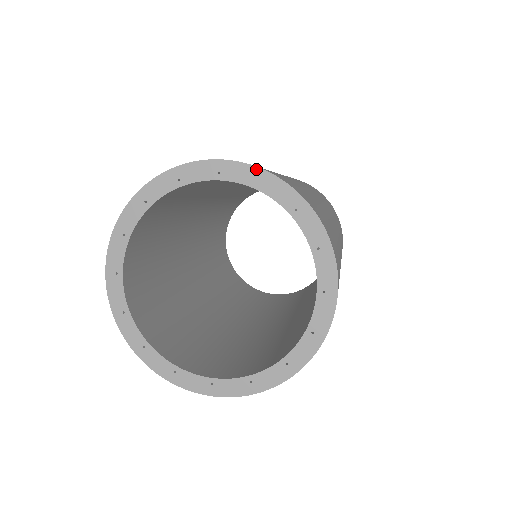
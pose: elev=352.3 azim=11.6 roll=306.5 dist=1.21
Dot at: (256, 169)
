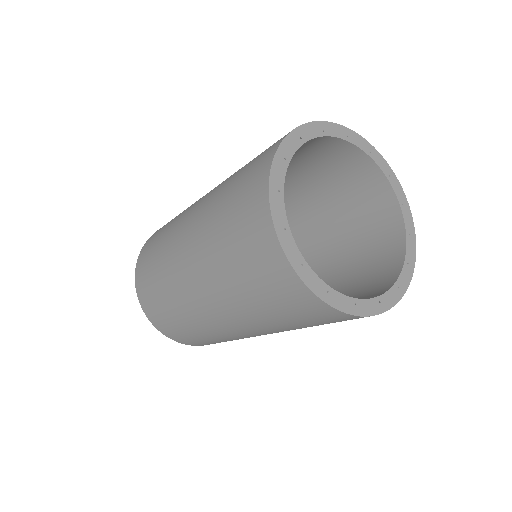
Dot at: (341, 127)
